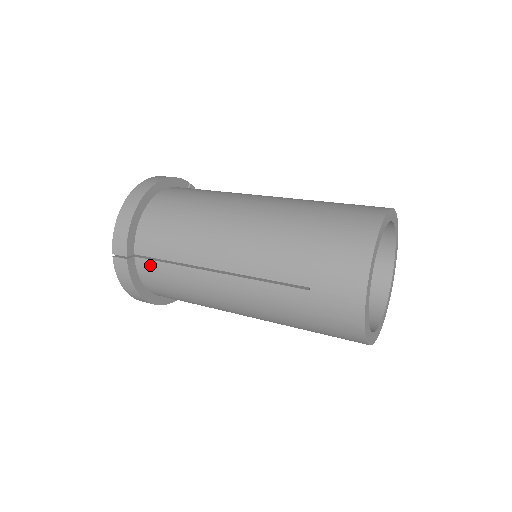
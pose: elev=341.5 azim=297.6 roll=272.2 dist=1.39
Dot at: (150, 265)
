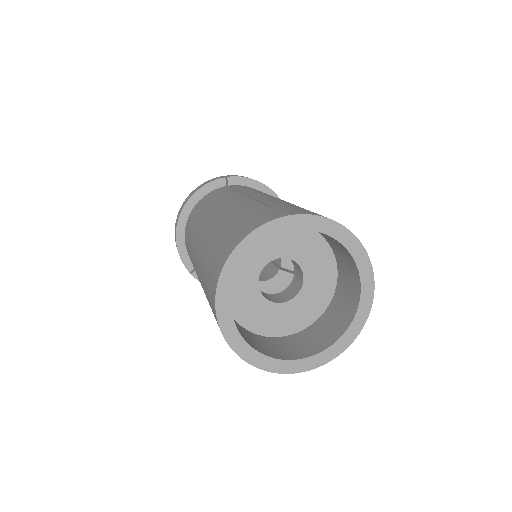
Dot at: occluded
